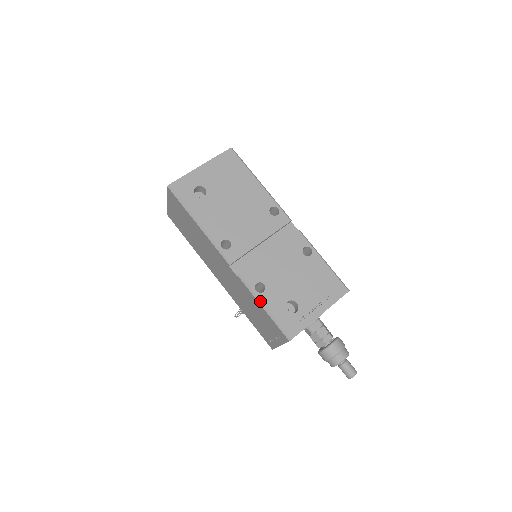
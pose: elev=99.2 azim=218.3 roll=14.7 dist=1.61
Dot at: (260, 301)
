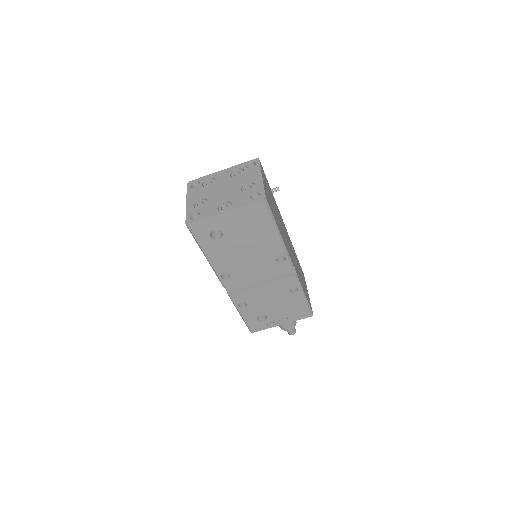
Dot at: (239, 312)
